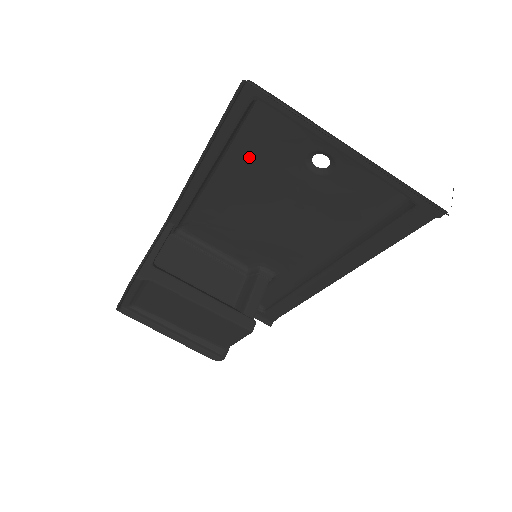
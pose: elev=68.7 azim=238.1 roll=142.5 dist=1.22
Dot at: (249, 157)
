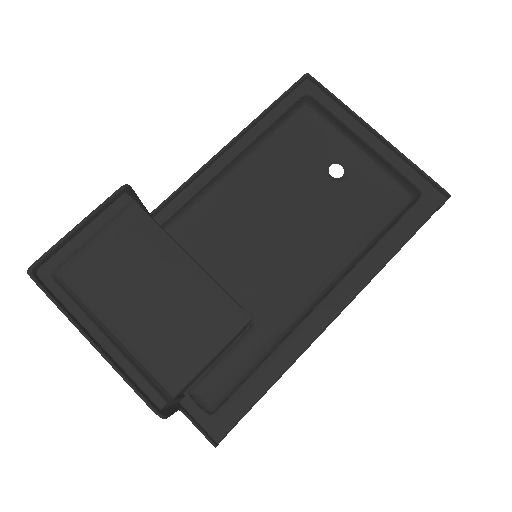
Dot at: (275, 158)
